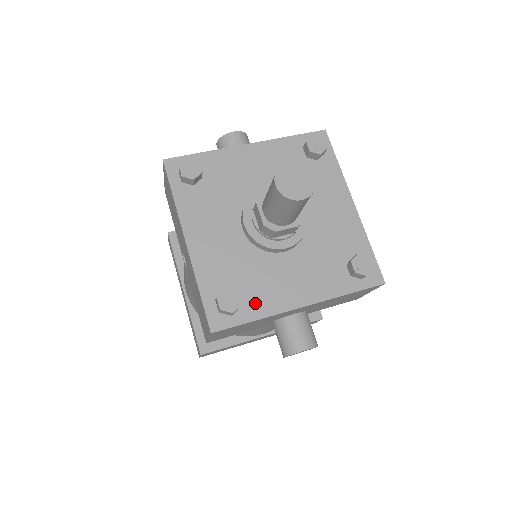
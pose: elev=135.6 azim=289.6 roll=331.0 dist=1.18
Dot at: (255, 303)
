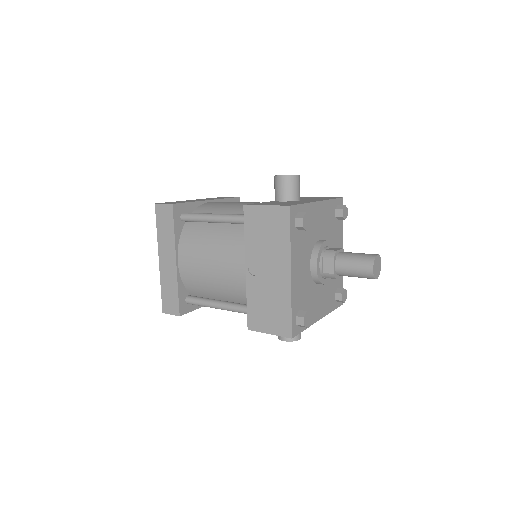
Dot at: occluded
